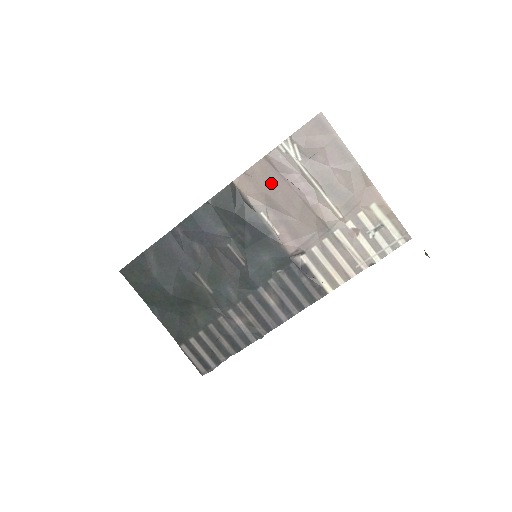
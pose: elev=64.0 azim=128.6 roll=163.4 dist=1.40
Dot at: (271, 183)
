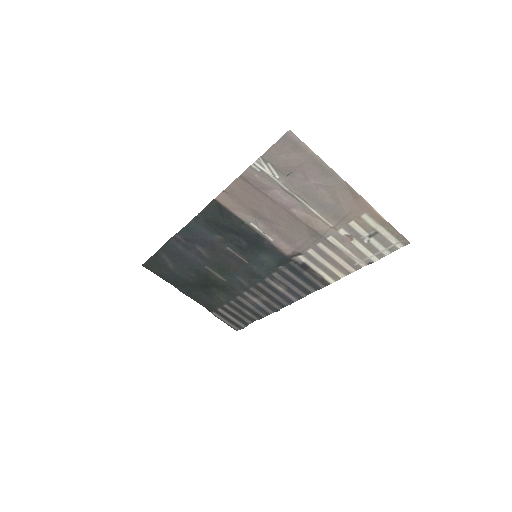
Dot at: (253, 199)
